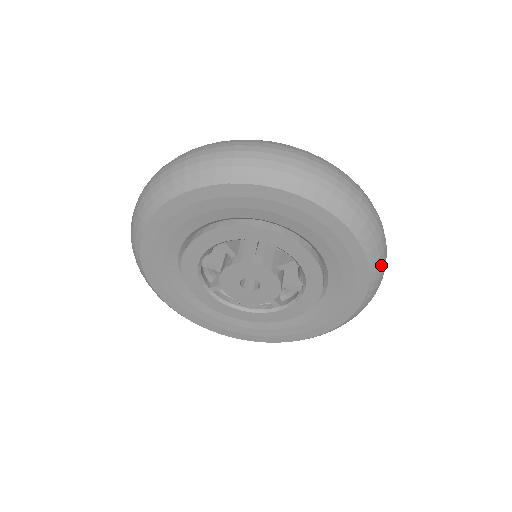
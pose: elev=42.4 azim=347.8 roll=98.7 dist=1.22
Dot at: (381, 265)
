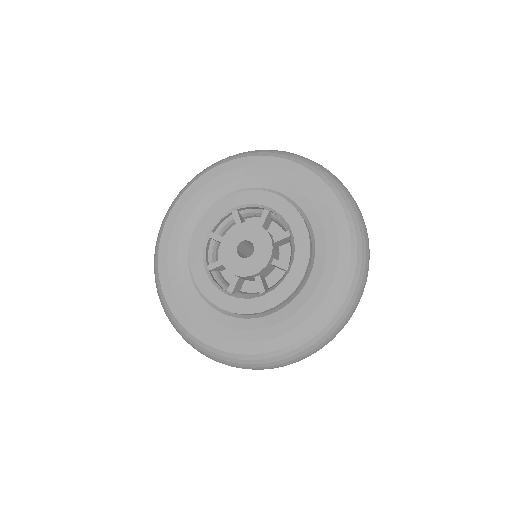
Dot at: (363, 248)
